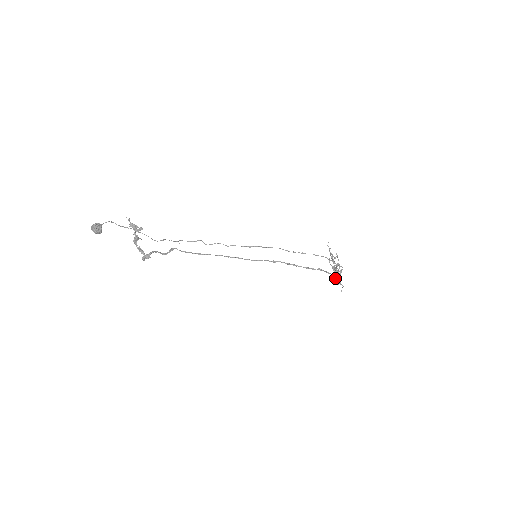
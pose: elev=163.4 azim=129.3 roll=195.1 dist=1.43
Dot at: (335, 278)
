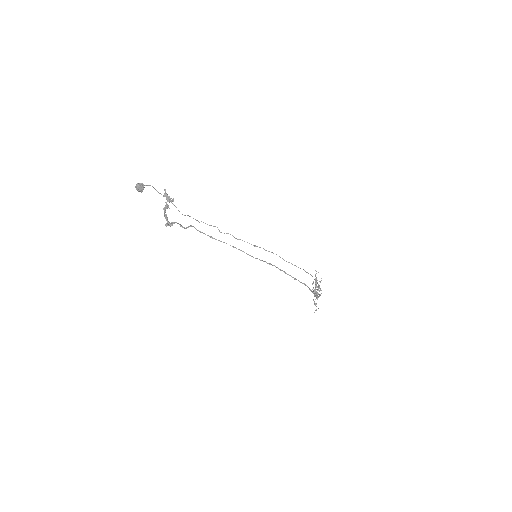
Dot at: (313, 299)
